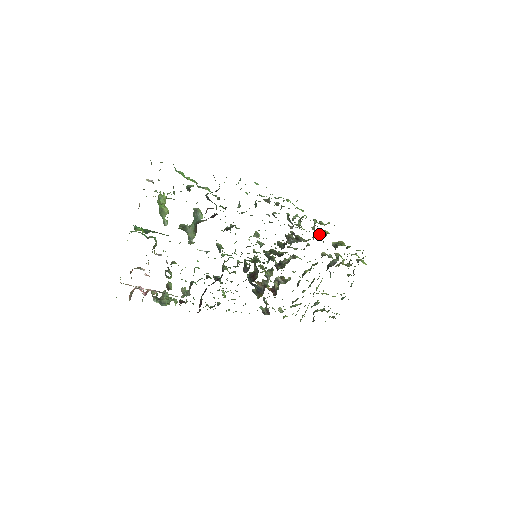
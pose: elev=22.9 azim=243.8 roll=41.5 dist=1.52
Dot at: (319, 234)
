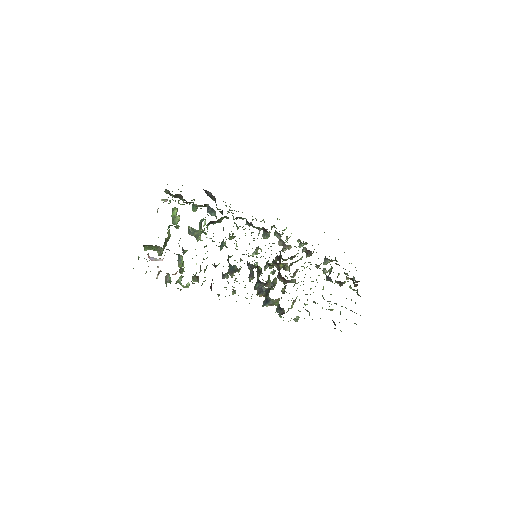
Dot at: occluded
